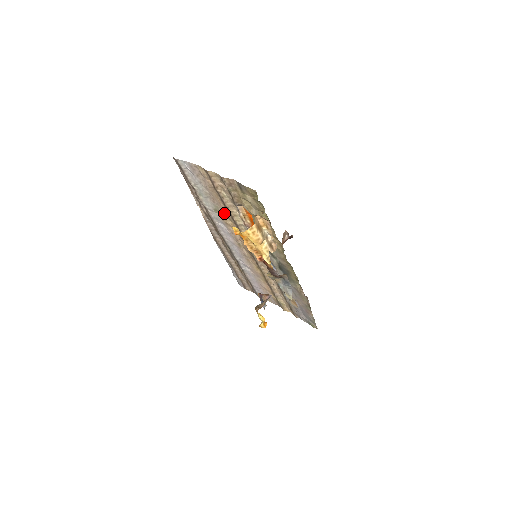
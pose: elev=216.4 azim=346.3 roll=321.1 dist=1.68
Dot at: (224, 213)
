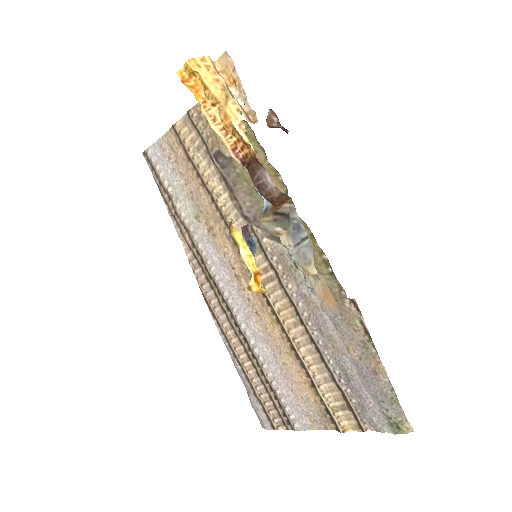
Dot at: (207, 210)
